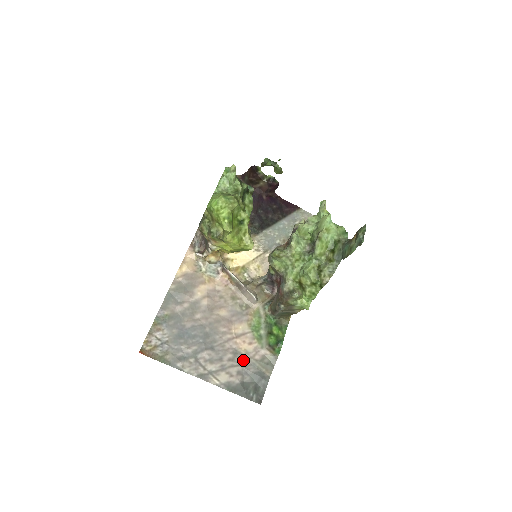
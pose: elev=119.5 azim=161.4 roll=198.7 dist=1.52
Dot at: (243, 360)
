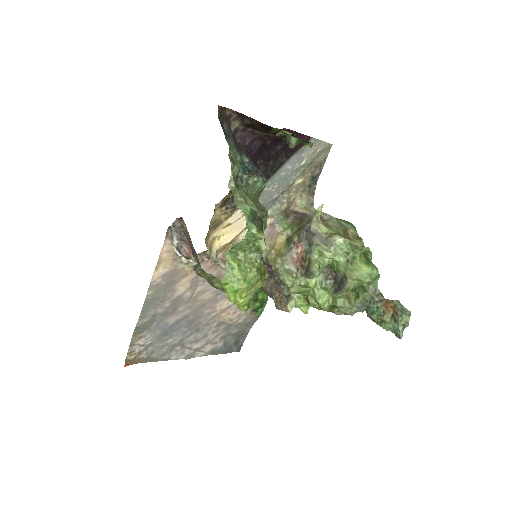
Dot at: (226, 327)
